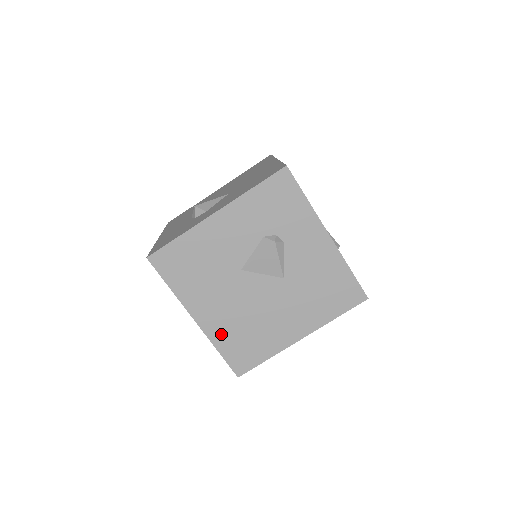
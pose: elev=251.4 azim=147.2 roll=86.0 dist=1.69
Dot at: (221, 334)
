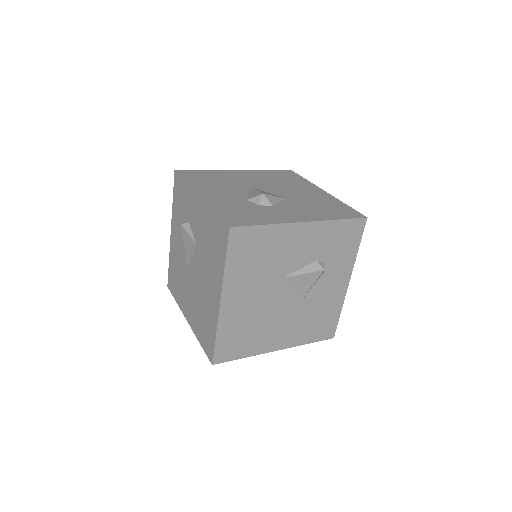
Dot at: (230, 323)
